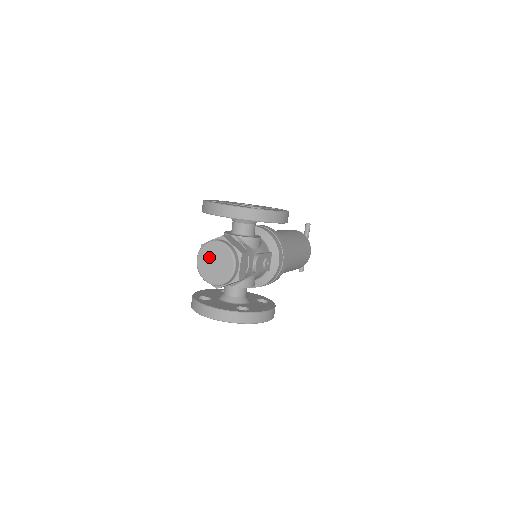
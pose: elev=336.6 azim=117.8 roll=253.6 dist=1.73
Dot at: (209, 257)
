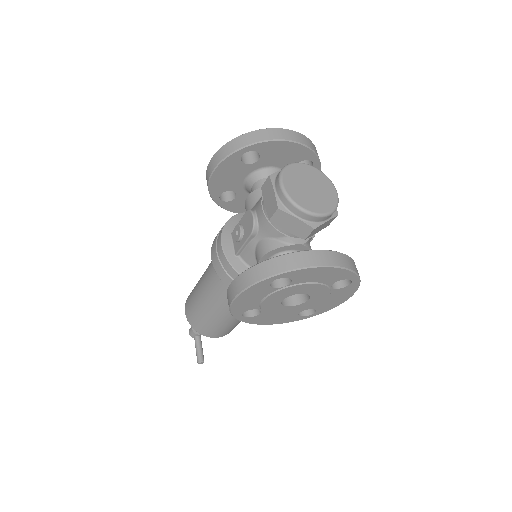
Dot at: (299, 180)
